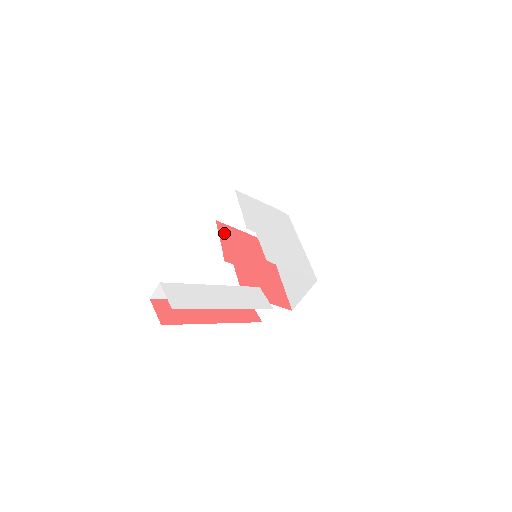
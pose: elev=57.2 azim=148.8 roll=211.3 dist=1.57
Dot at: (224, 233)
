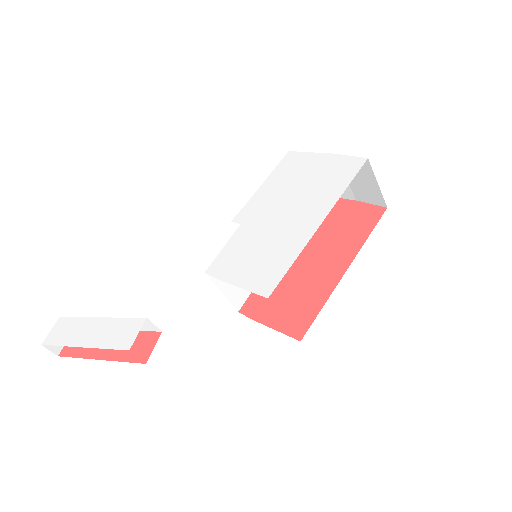
Dot at: occluded
